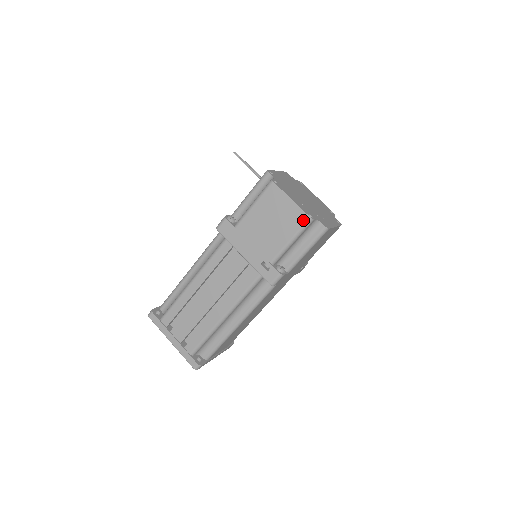
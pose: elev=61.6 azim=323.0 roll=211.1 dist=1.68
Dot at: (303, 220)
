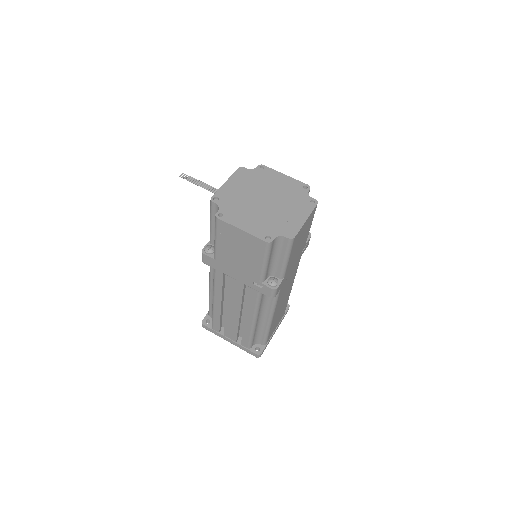
Dot at: (262, 246)
